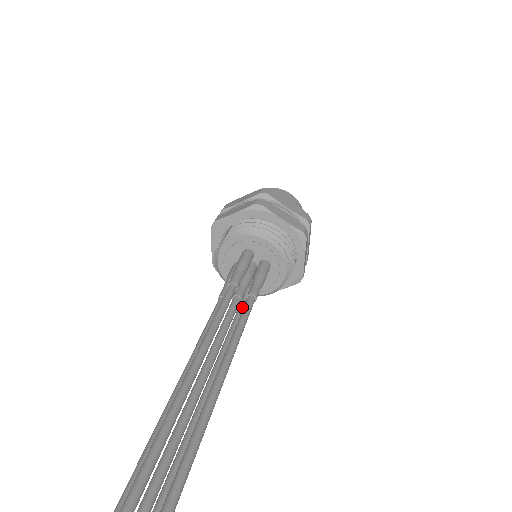
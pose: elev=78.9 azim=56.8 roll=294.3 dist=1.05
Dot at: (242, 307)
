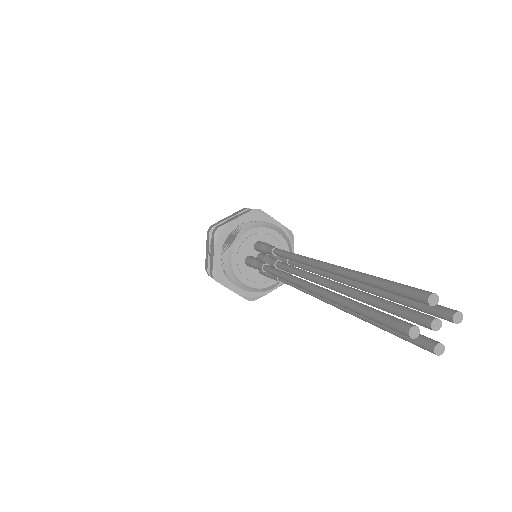
Dot at: occluded
